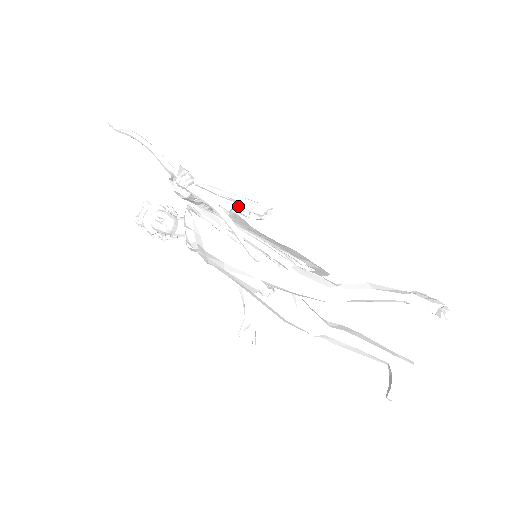
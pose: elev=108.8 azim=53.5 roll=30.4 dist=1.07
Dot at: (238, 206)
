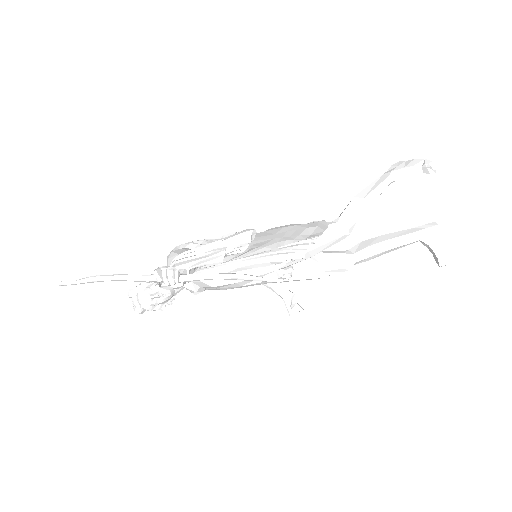
Dot at: (225, 252)
